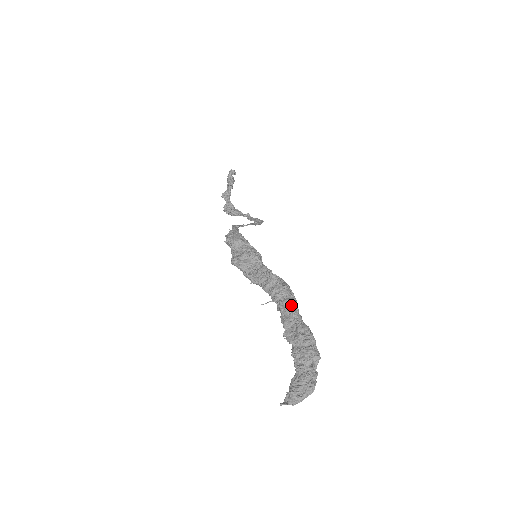
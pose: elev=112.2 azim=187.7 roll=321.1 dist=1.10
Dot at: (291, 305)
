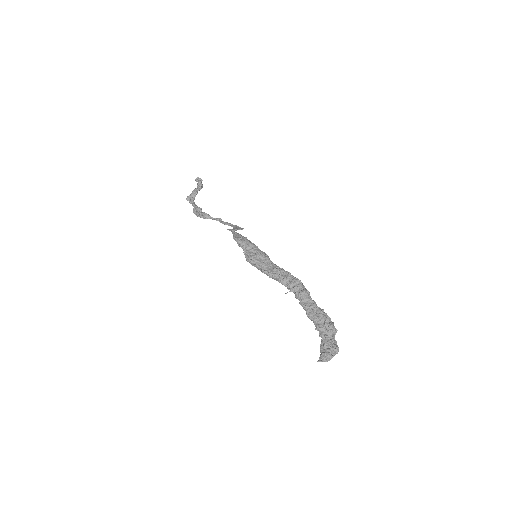
Dot at: (309, 294)
